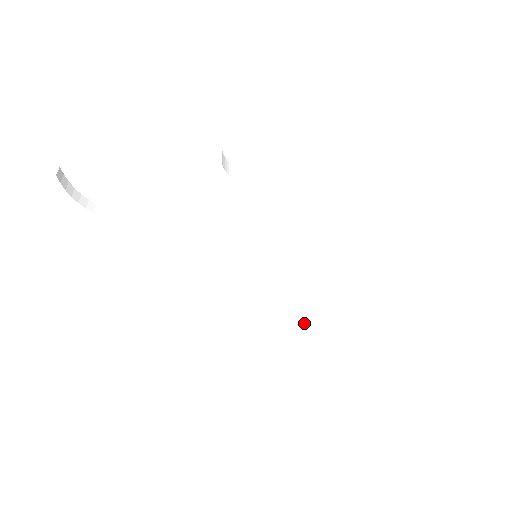
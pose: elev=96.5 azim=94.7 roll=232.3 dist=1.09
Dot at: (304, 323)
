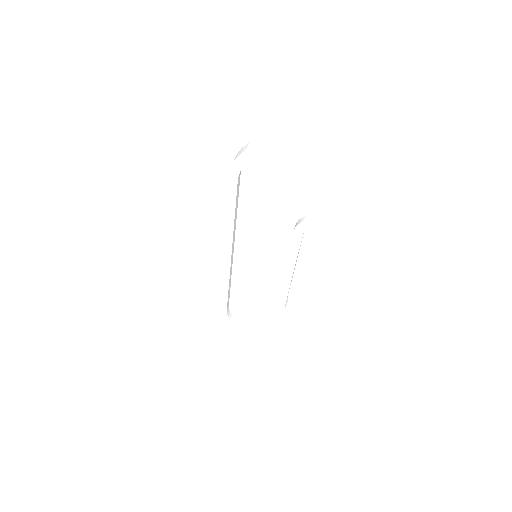
Dot at: (228, 295)
